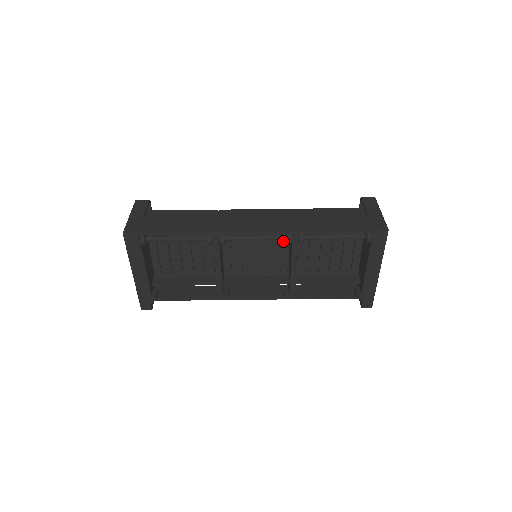
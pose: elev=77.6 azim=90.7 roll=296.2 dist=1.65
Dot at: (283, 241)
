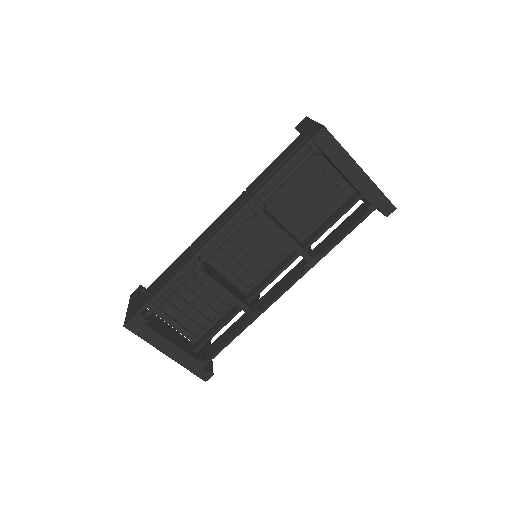
Dot at: (259, 222)
